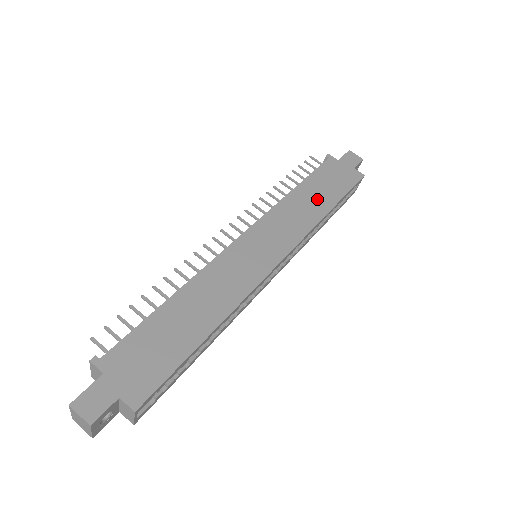
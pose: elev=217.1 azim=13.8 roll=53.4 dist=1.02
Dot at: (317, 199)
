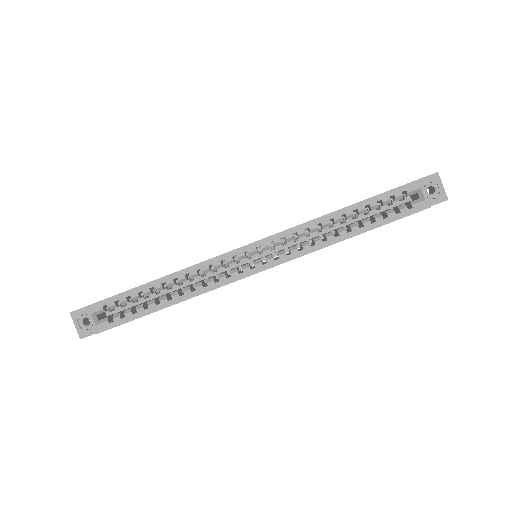
Dot at: occluded
